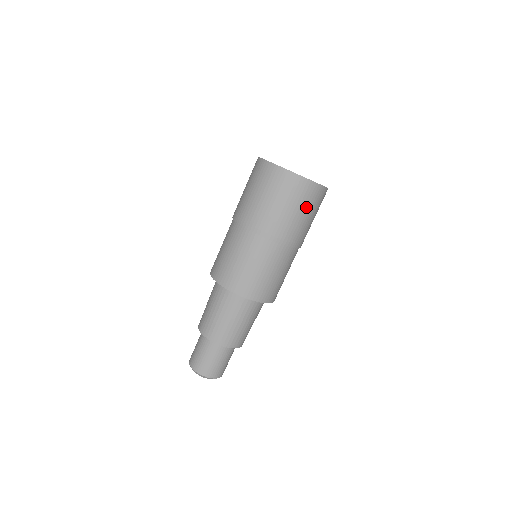
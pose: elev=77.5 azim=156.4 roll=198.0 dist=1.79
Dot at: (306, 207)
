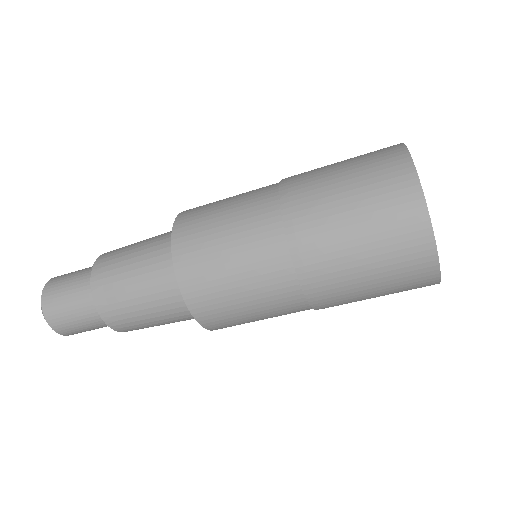
Dot at: (390, 290)
